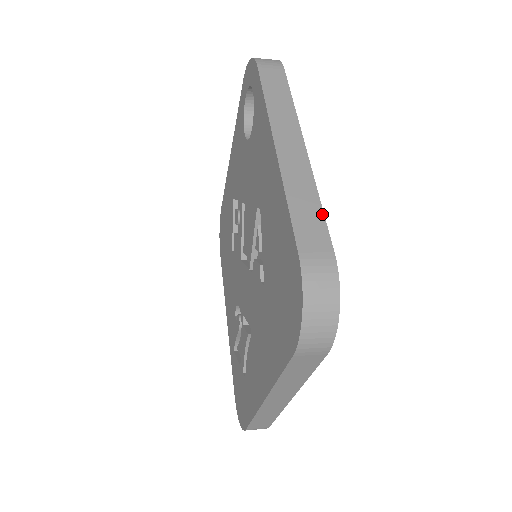
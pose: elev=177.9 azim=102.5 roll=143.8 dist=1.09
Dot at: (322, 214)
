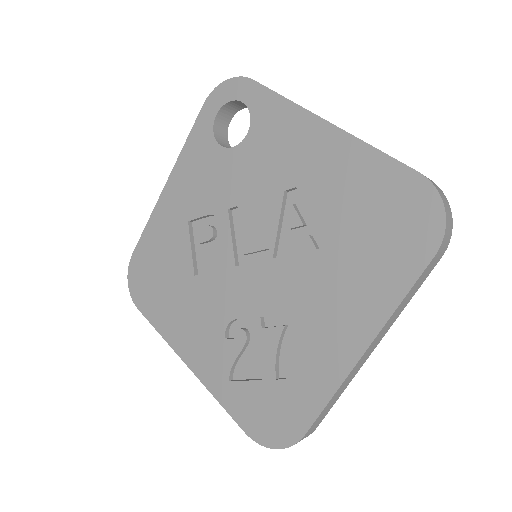
Dot at: occluded
